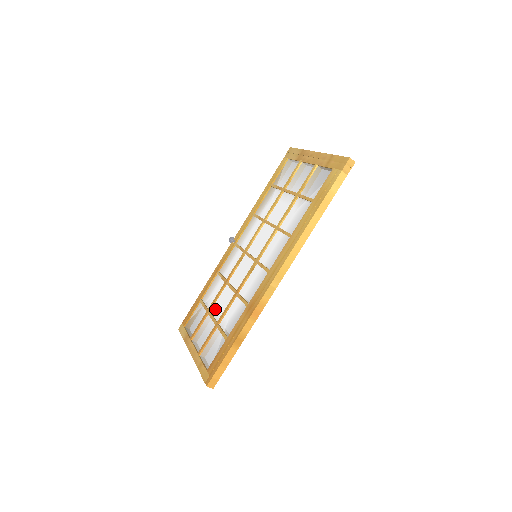
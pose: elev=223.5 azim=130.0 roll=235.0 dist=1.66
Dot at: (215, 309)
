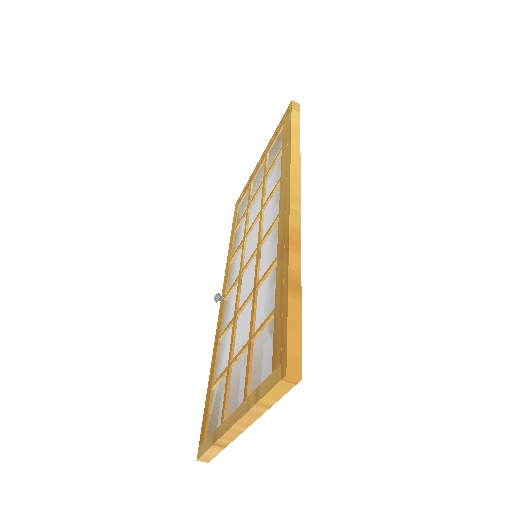
Dot at: (238, 348)
